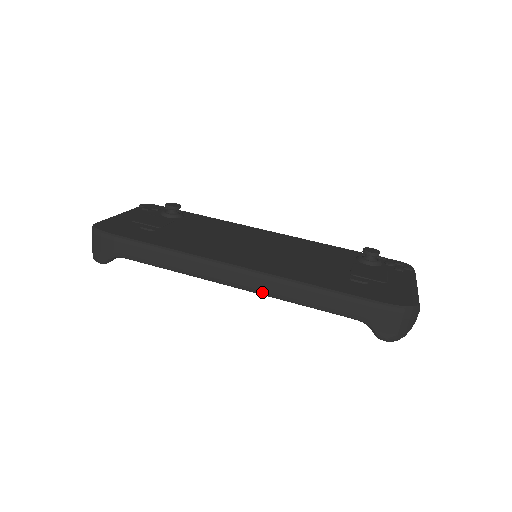
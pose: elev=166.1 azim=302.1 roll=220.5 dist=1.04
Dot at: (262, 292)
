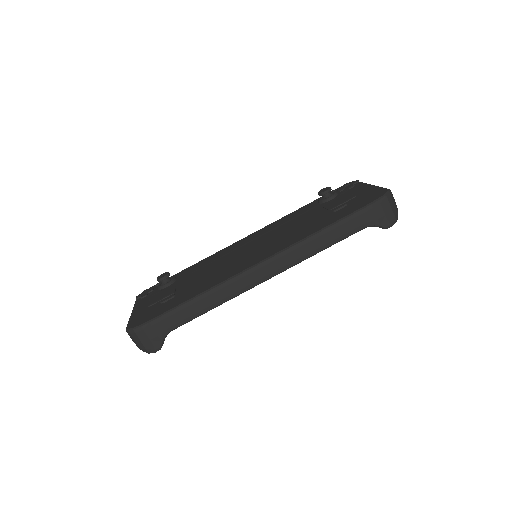
Dot at: (291, 265)
